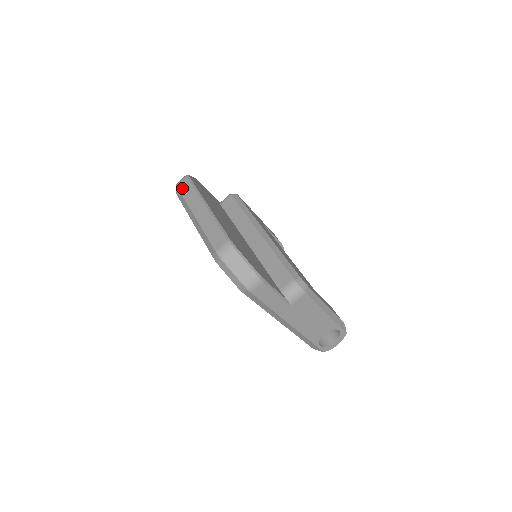
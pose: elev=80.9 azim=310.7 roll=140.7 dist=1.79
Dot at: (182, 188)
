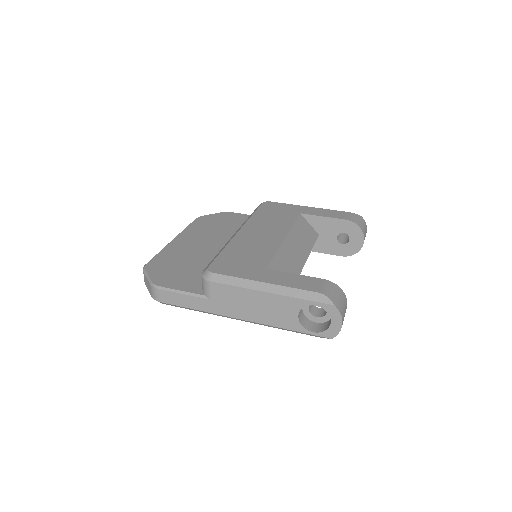
Dot at: occluded
